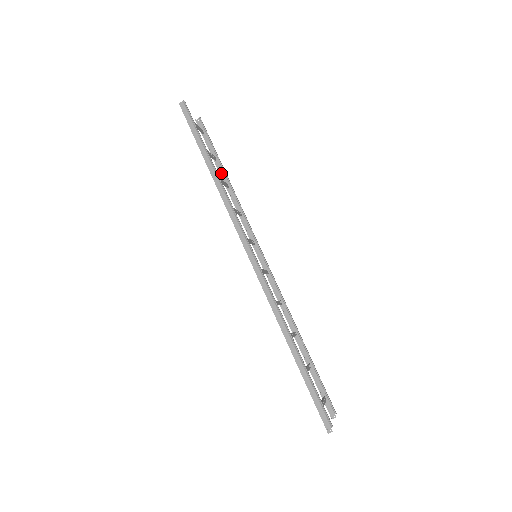
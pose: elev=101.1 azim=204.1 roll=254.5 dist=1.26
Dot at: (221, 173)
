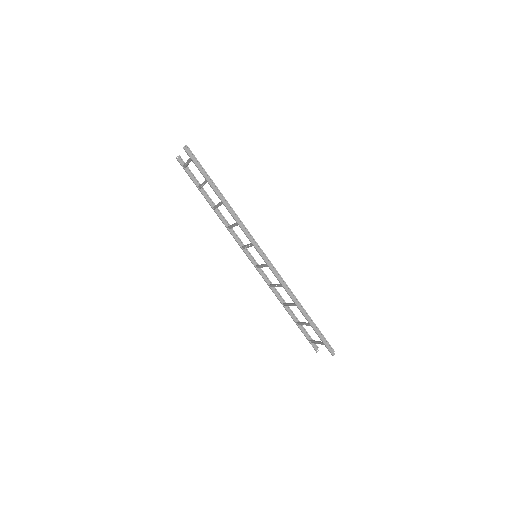
Dot at: (206, 199)
